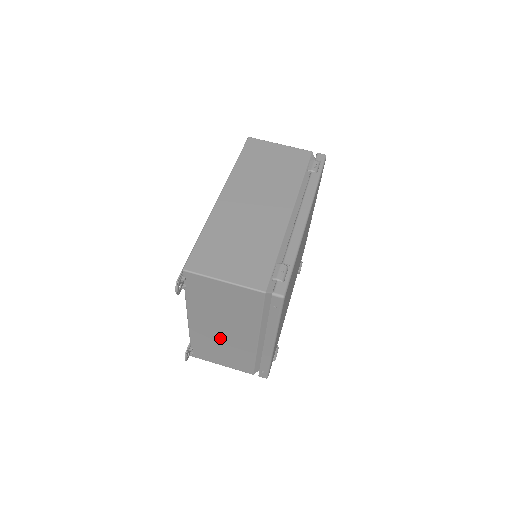
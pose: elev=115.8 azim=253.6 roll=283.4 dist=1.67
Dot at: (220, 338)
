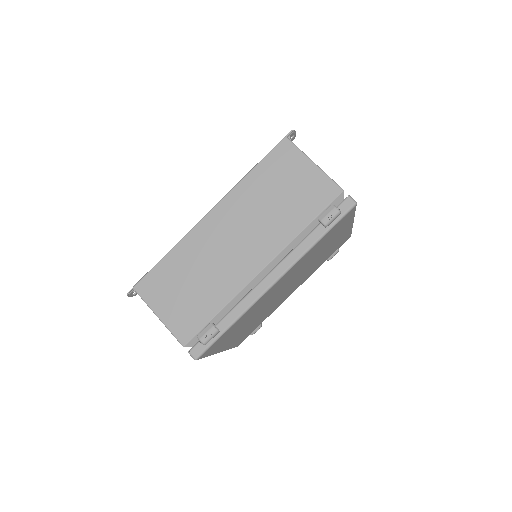
Dot at: occluded
